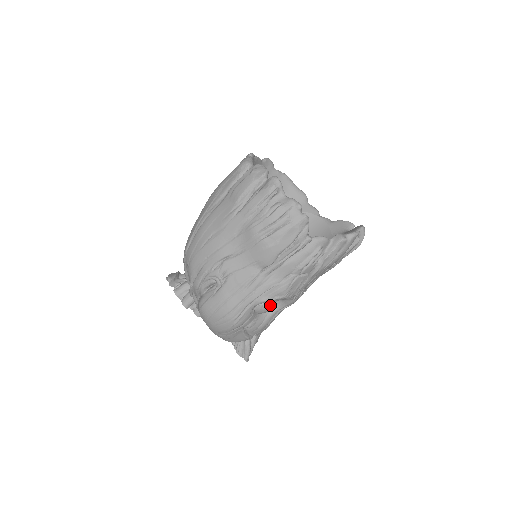
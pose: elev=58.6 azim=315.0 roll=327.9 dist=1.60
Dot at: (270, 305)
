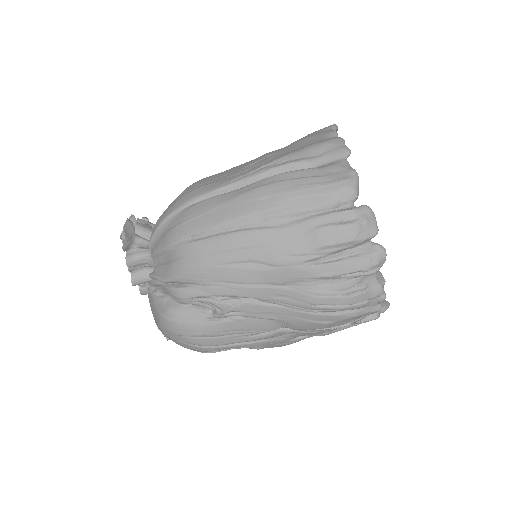
Dot at: occluded
